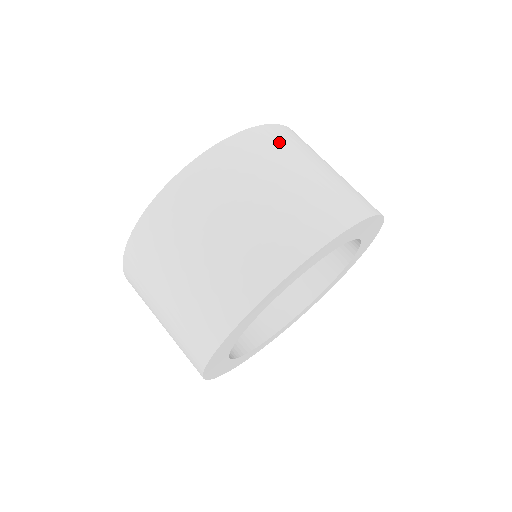
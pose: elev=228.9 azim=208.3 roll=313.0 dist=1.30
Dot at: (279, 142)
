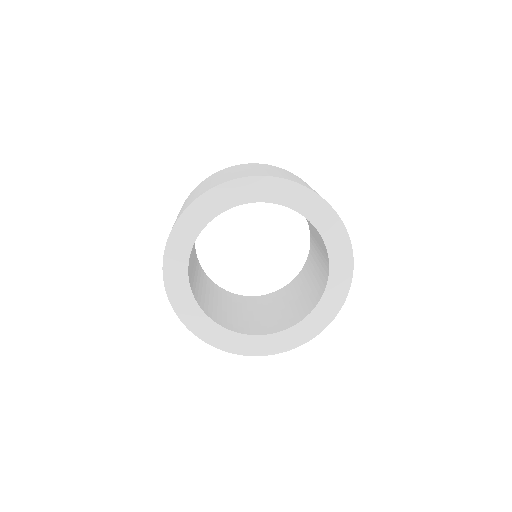
Dot at: occluded
